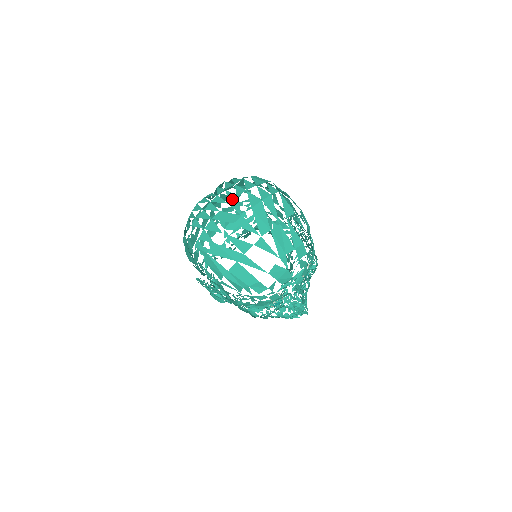
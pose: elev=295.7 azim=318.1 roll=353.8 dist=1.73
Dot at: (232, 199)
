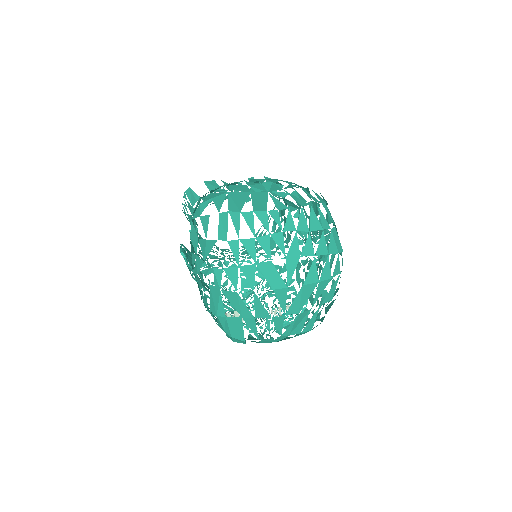
Dot at: (294, 255)
